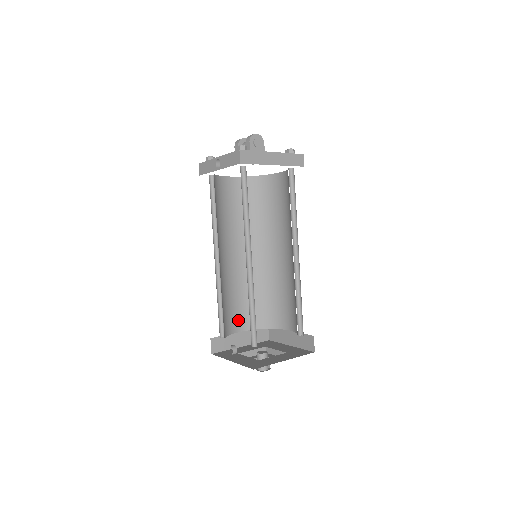
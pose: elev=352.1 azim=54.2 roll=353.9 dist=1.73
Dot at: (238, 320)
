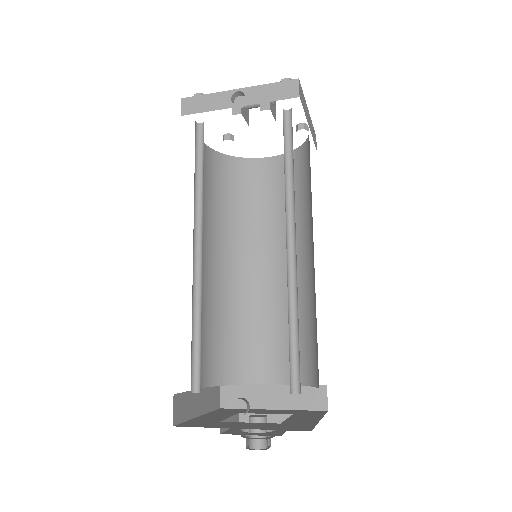
Dot at: occluded
